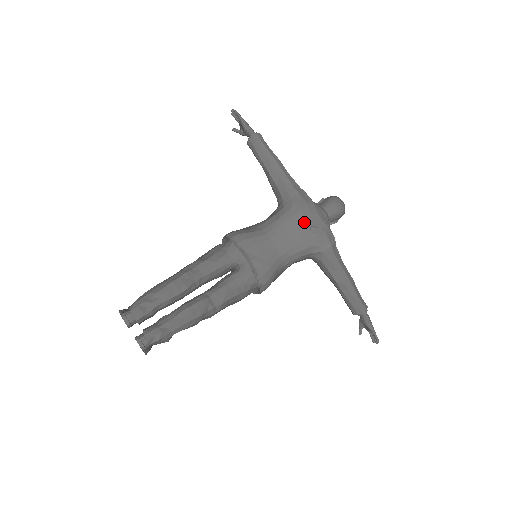
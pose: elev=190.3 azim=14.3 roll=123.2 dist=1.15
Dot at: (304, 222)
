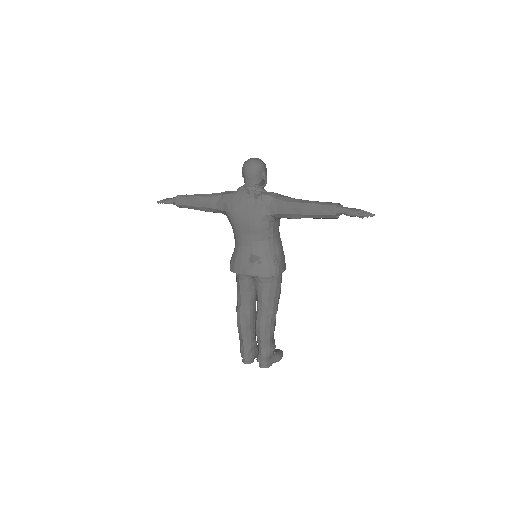
Dot at: (241, 216)
